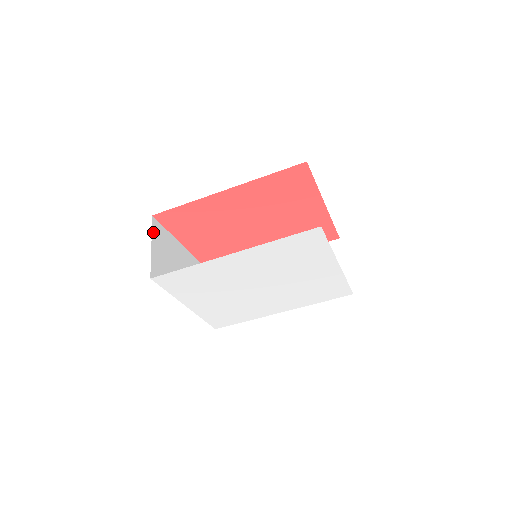
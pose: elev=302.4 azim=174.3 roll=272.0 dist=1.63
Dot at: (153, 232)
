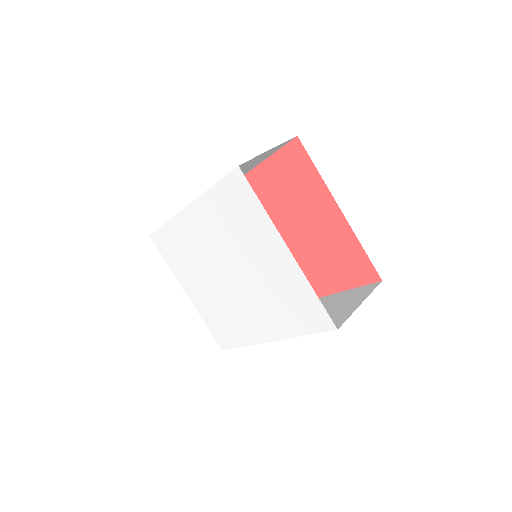
Dot at: occluded
